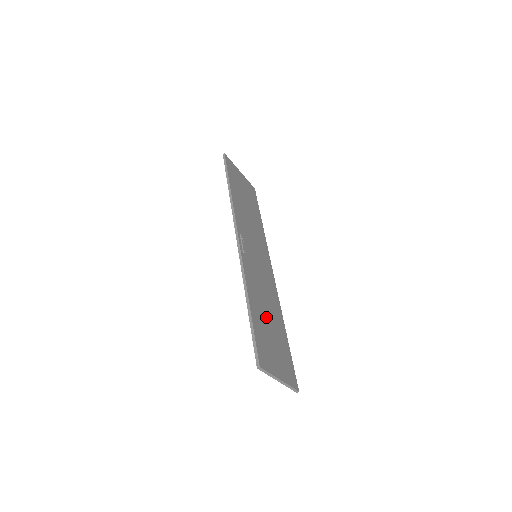
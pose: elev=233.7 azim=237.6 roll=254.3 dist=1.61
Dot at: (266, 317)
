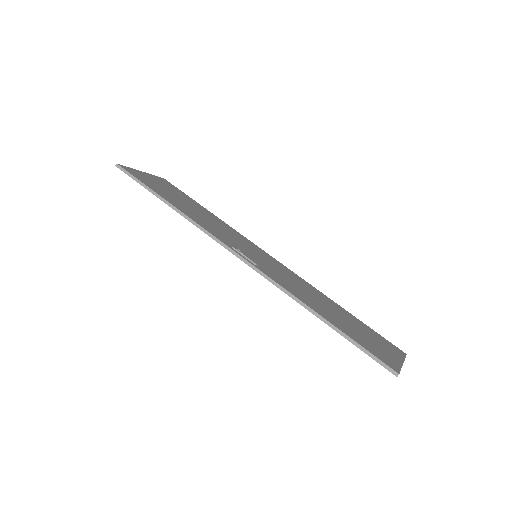
Dot at: (332, 313)
